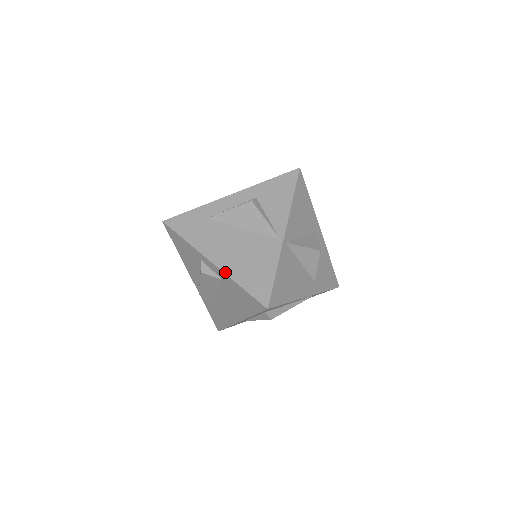
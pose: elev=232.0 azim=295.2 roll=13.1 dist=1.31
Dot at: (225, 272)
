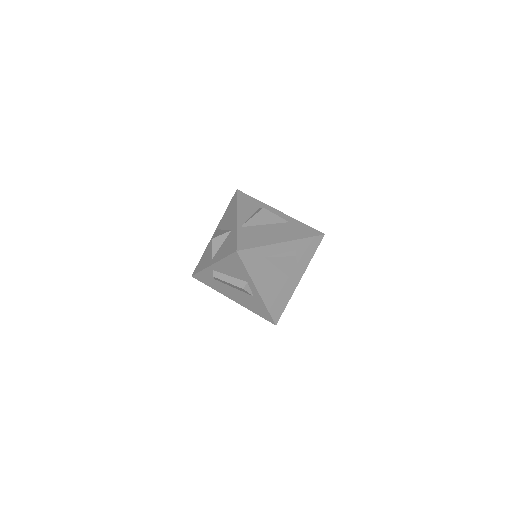
Dot at: (263, 300)
